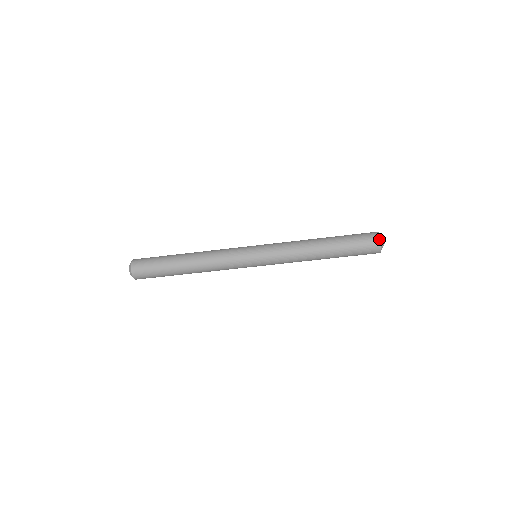
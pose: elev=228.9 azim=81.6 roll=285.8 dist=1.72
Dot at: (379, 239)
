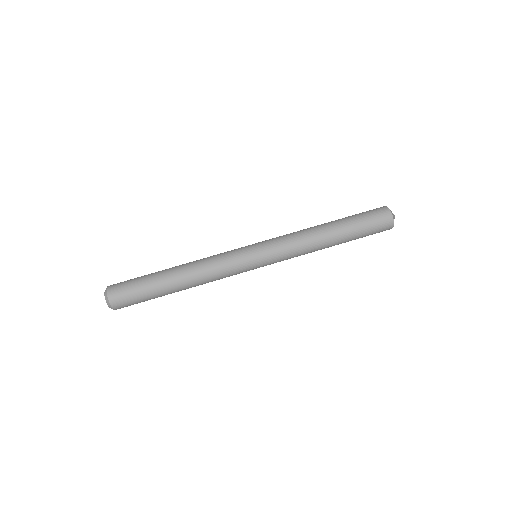
Dot at: (383, 206)
